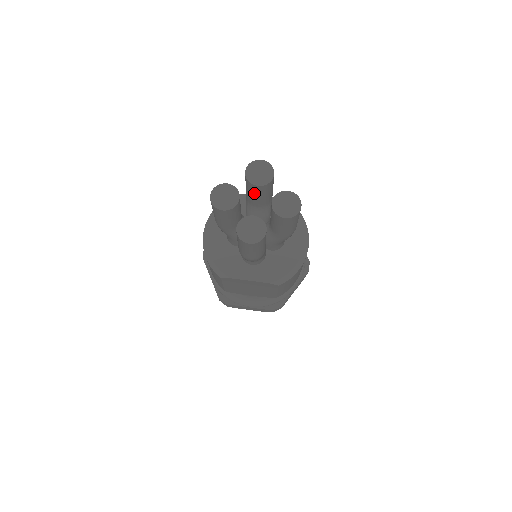
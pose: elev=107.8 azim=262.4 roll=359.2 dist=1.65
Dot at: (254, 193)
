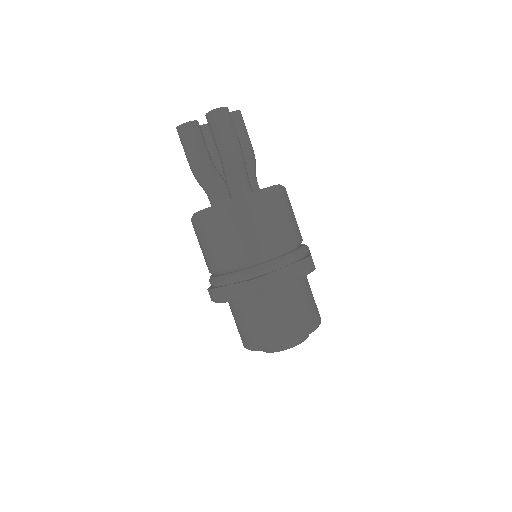
Dot at: (207, 139)
